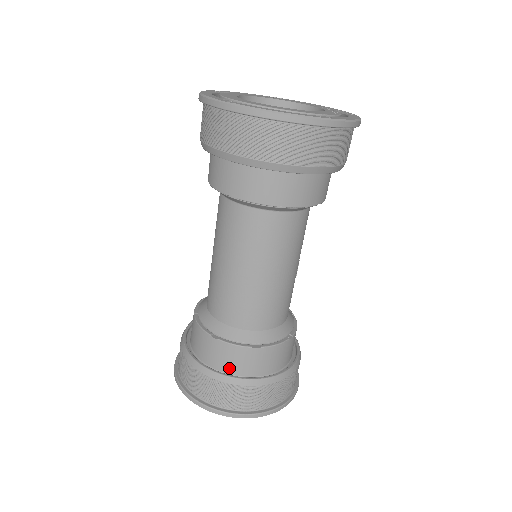
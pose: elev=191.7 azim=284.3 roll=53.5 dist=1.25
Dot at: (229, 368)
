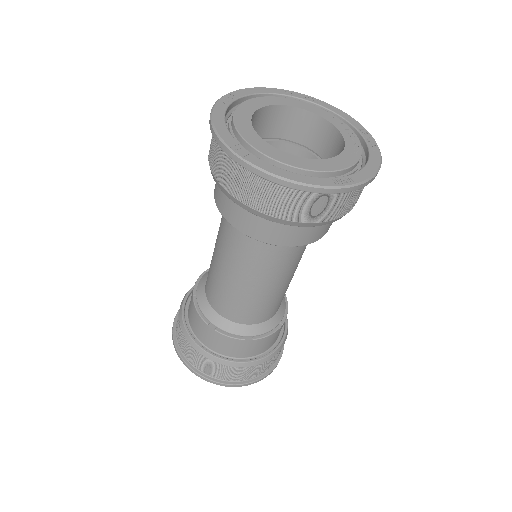
Dot at: (223, 351)
